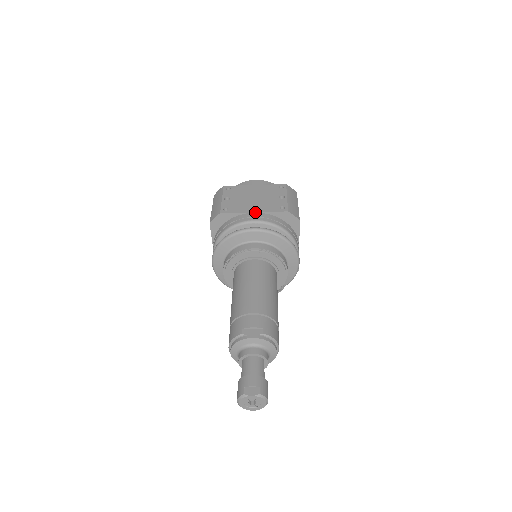
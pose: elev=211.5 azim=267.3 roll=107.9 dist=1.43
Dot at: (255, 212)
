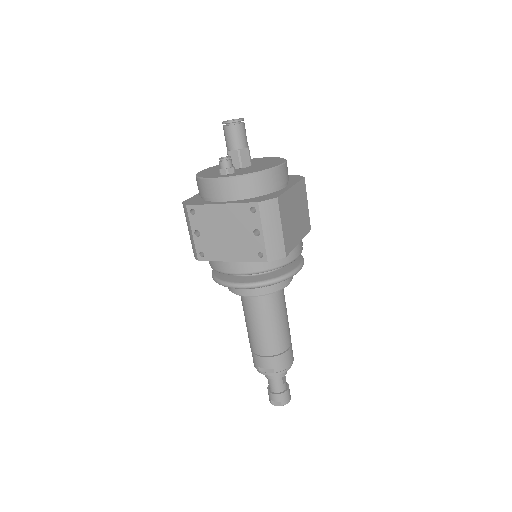
Dot at: (233, 261)
